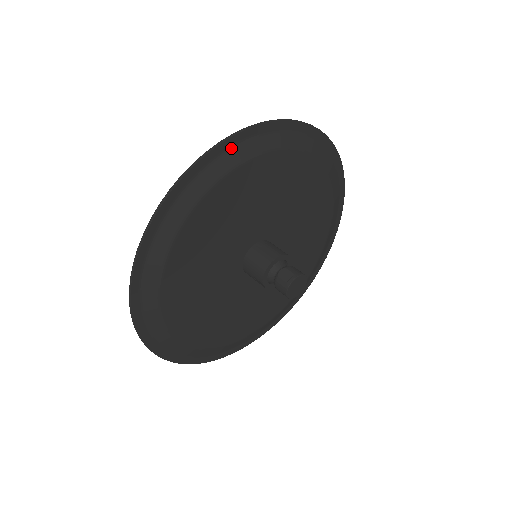
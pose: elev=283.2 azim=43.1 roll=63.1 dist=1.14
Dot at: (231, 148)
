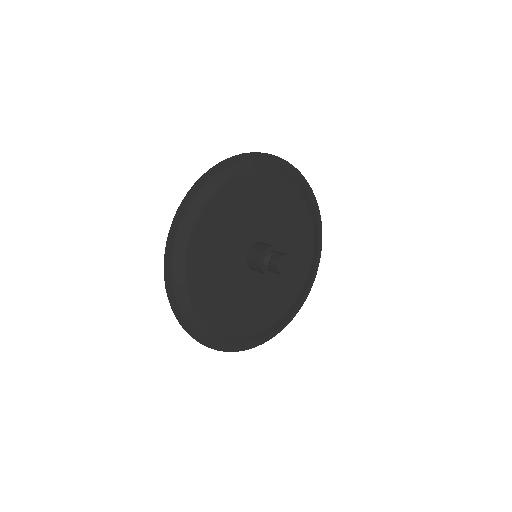
Dot at: (227, 168)
